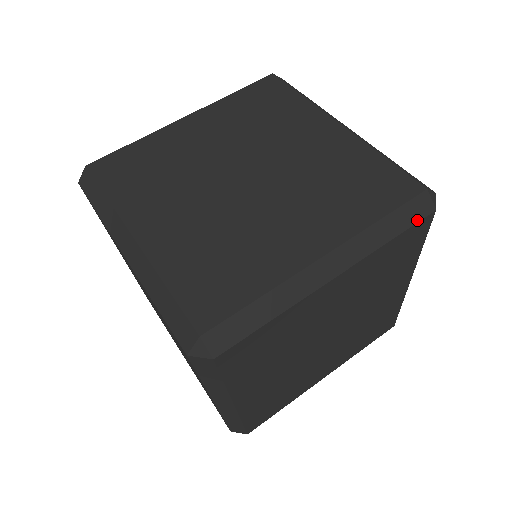
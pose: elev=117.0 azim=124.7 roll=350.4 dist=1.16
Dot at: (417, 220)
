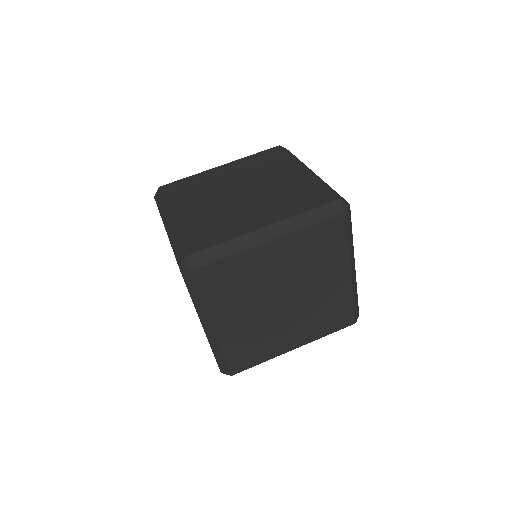
Dot at: (331, 216)
